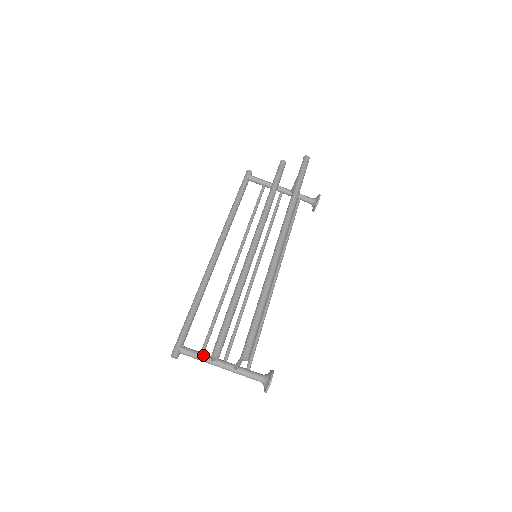
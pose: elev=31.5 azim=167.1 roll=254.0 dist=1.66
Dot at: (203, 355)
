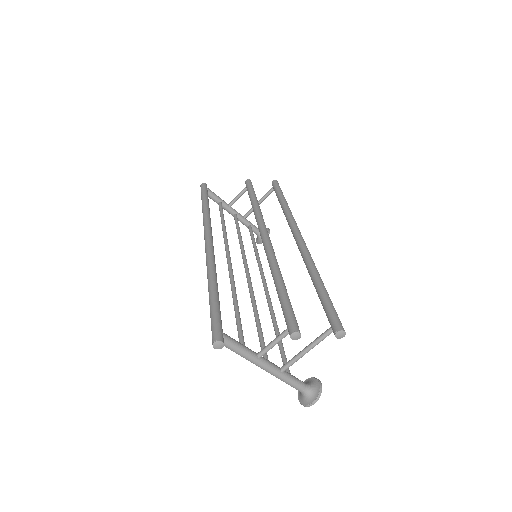
Dot at: (248, 348)
